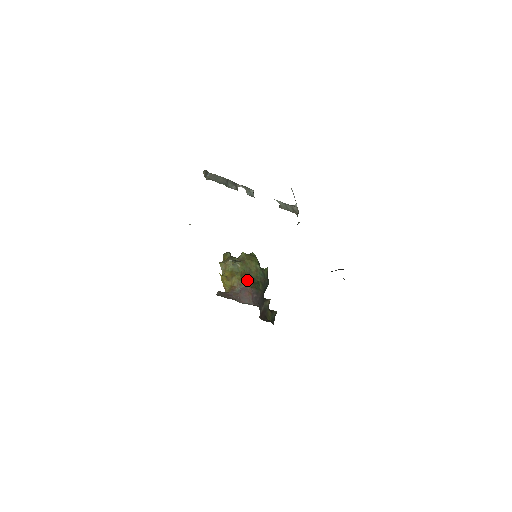
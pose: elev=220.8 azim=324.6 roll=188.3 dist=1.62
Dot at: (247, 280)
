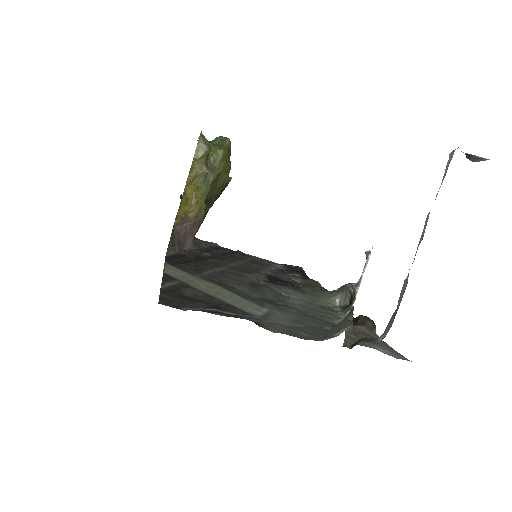
Dot at: (204, 201)
